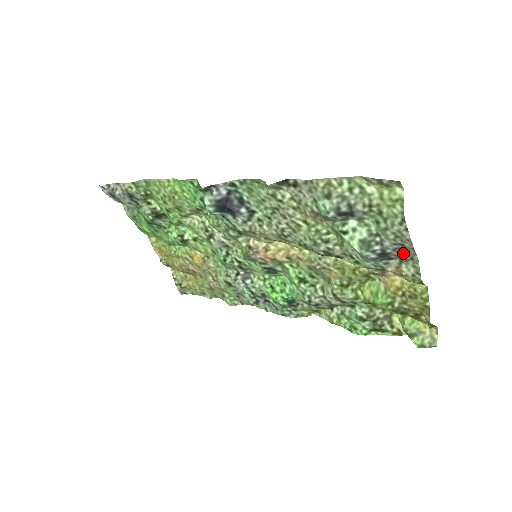
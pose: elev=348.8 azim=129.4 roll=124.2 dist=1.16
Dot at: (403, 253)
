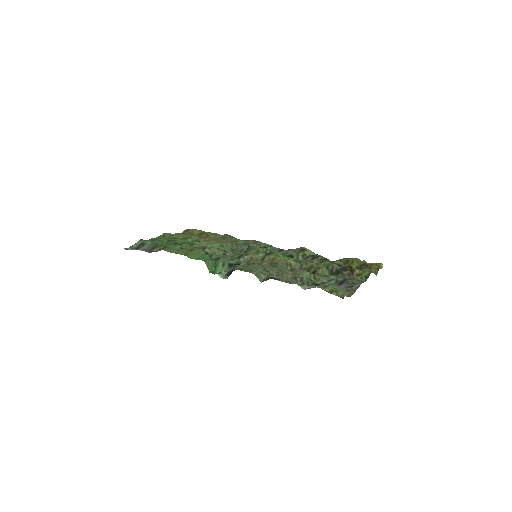
Dot at: (352, 282)
